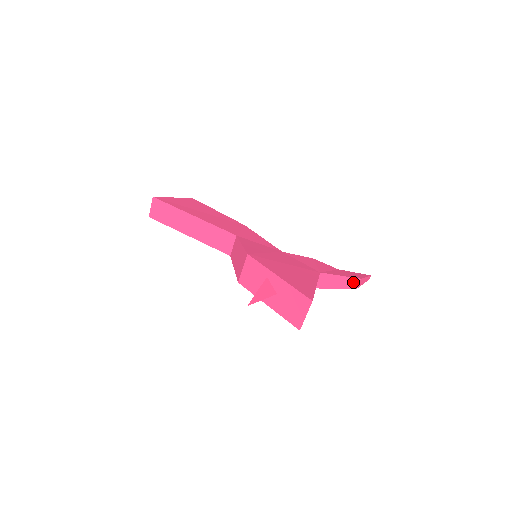
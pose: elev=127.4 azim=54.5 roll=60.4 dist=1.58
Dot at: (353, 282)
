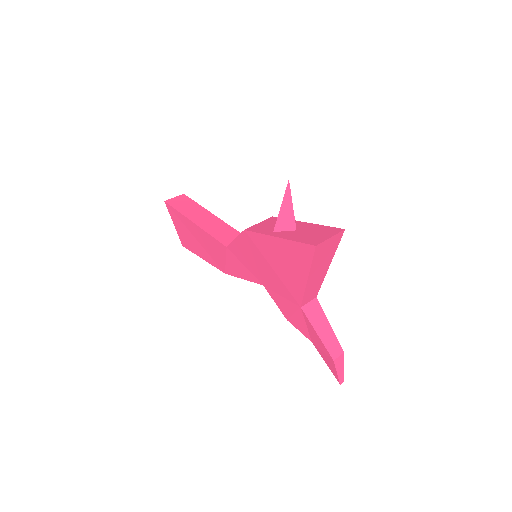
Dot at: (336, 347)
